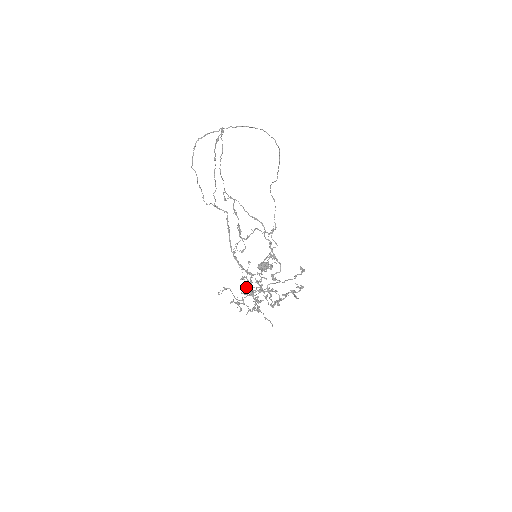
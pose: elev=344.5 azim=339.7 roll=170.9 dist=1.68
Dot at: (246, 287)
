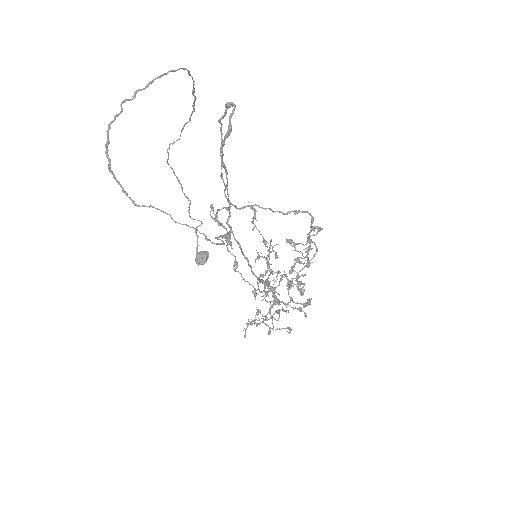
Dot at: occluded
